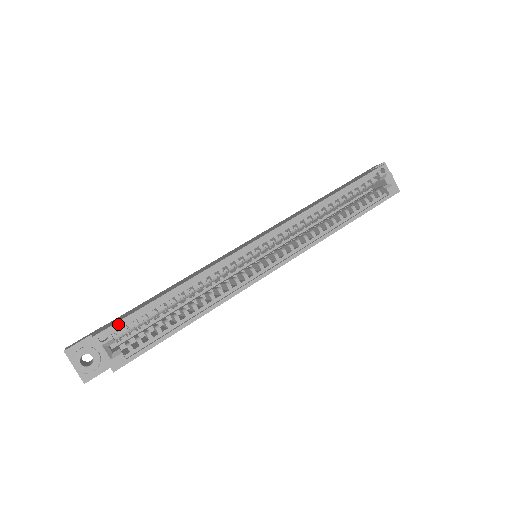
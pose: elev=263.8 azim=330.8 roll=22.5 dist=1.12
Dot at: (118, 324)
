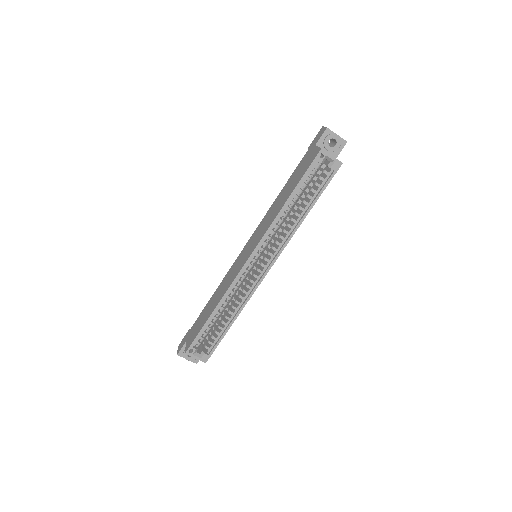
Dot at: (194, 342)
